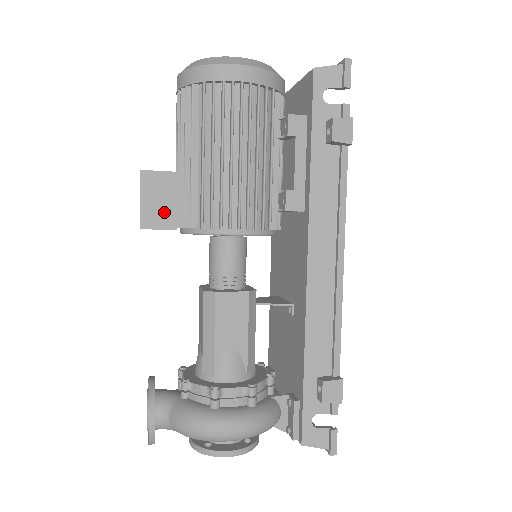
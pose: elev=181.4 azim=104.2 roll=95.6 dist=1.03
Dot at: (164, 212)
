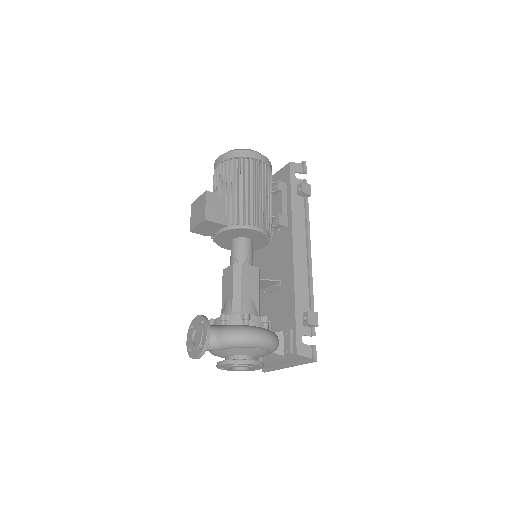
Dot at: (217, 214)
